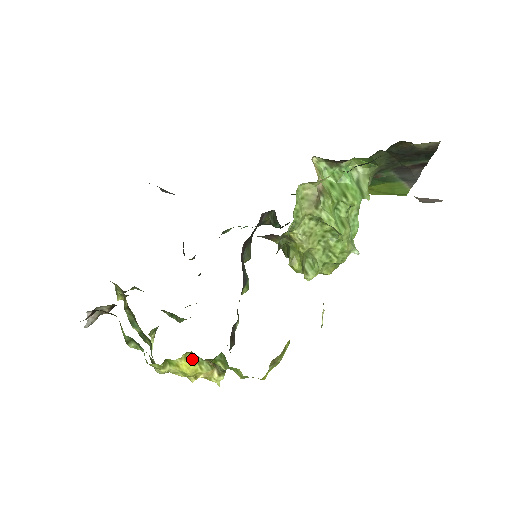
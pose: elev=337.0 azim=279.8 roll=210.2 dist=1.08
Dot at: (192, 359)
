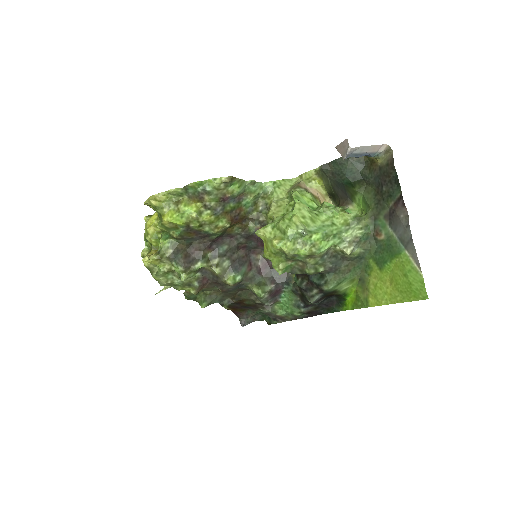
Dot at: occluded
